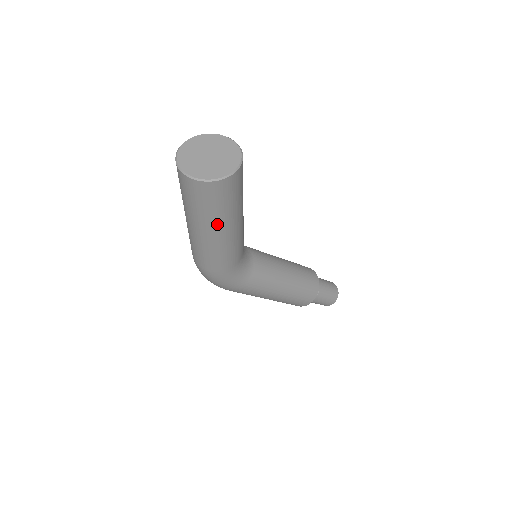
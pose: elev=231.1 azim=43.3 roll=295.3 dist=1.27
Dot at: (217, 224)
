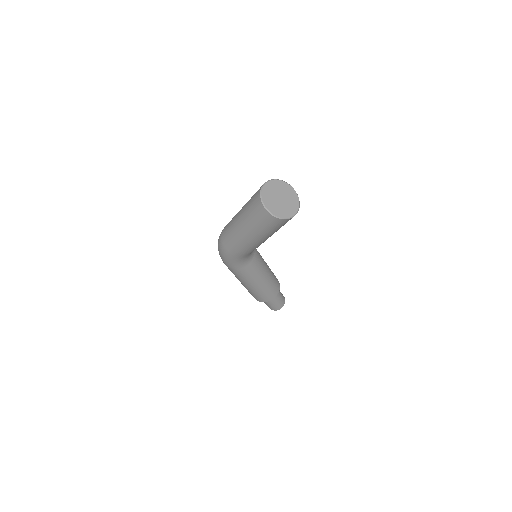
Dot at: (255, 234)
